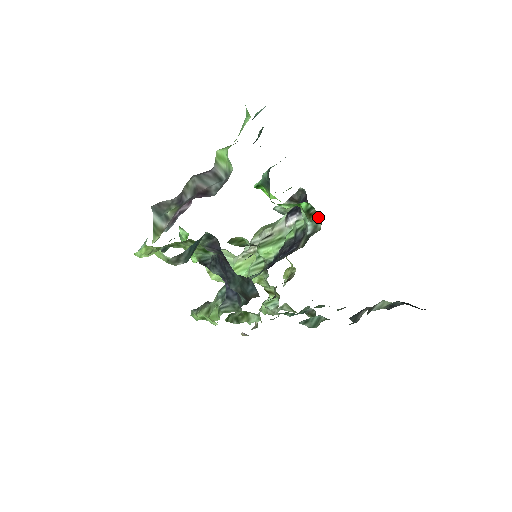
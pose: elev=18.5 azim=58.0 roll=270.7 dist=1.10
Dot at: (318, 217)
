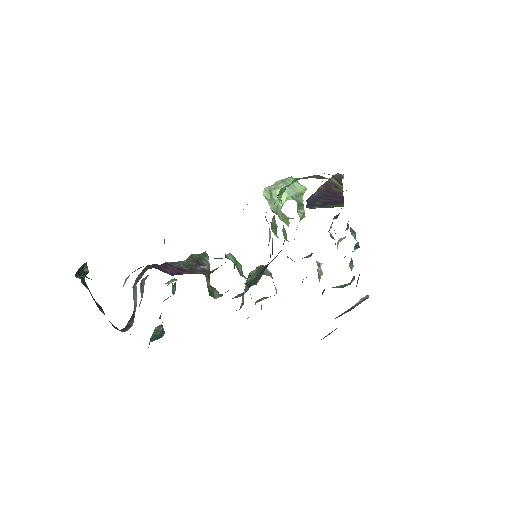
Dot at: occluded
